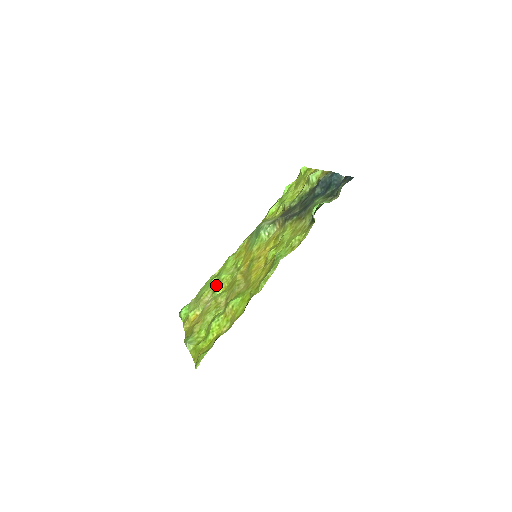
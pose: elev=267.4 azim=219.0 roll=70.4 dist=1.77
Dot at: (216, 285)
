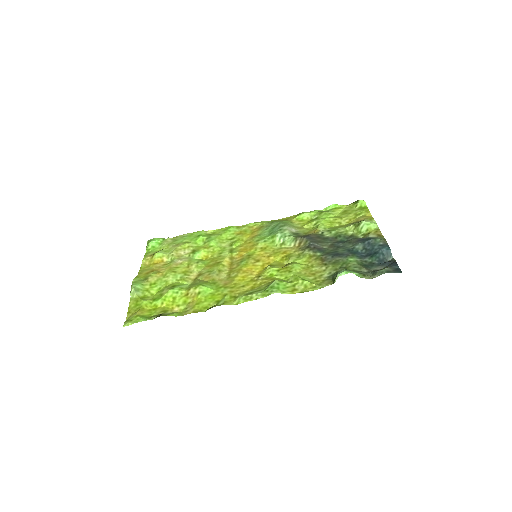
Dot at: (200, 246)
